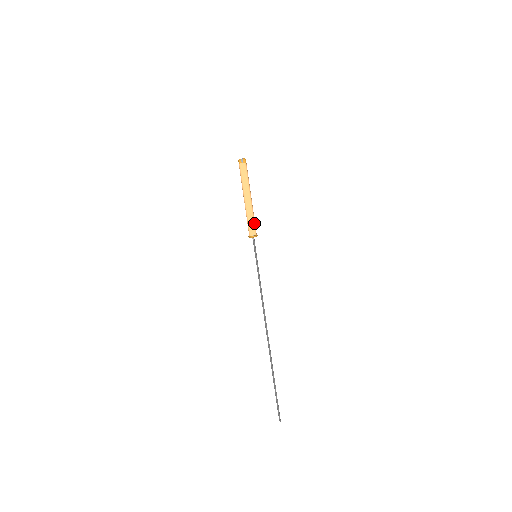
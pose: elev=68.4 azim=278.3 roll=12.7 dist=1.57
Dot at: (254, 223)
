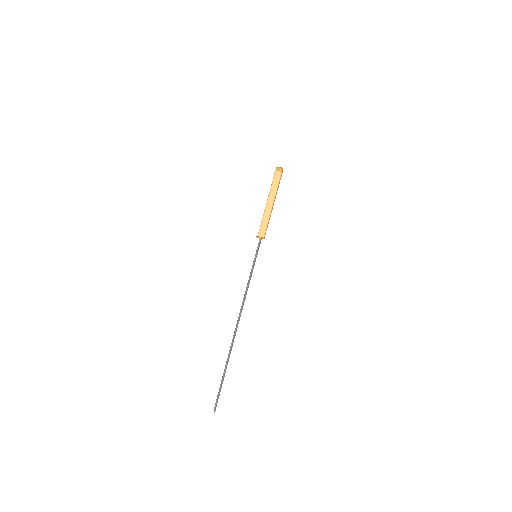
Dot at: (266, 226)
